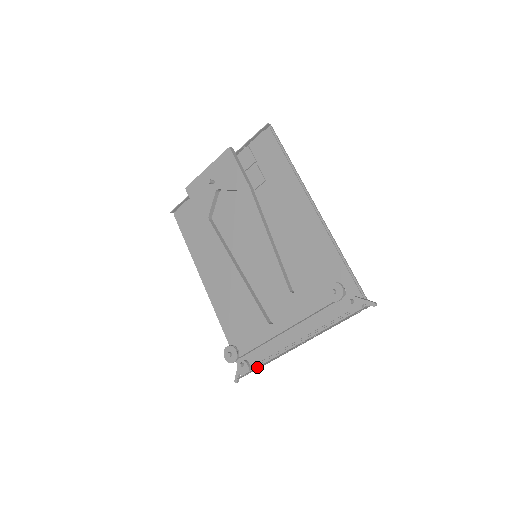
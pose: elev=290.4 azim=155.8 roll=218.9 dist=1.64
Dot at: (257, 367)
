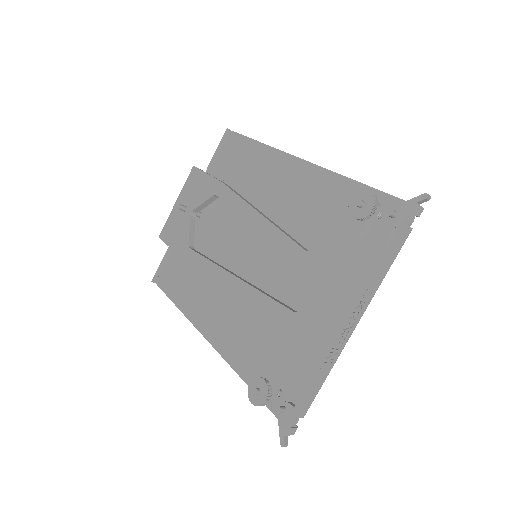
Dot at: (304, 393)
